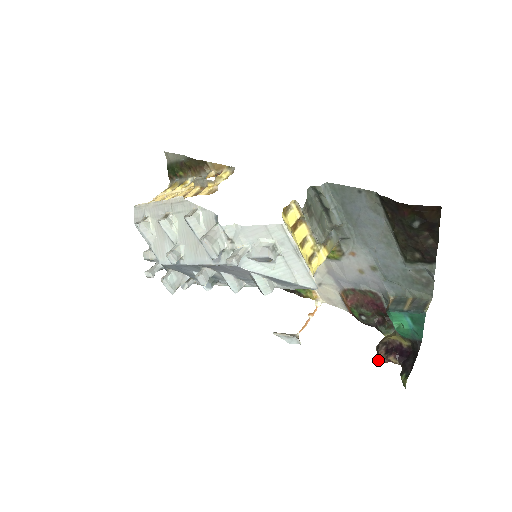
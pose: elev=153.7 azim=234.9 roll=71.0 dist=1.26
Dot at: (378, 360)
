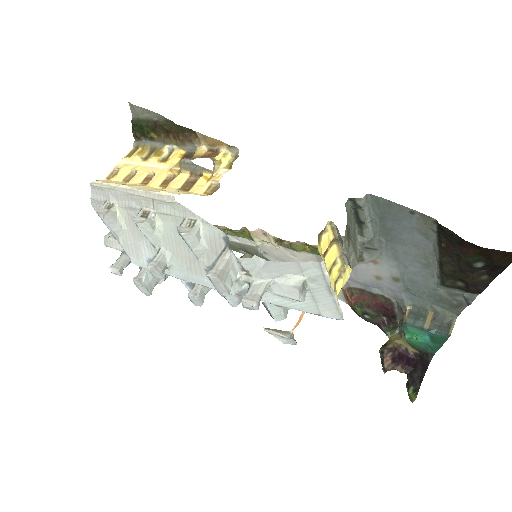
Dot at: (383, 368)
